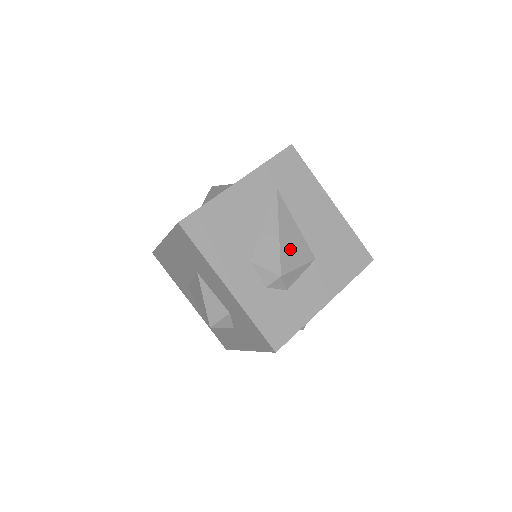
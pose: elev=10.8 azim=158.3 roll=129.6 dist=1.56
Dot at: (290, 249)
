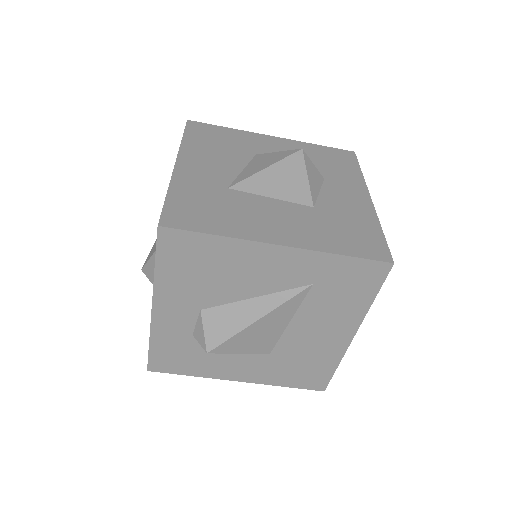
Dot at: (250, 338)
